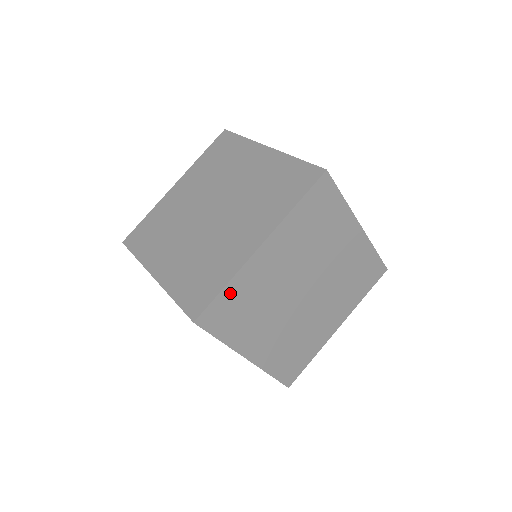
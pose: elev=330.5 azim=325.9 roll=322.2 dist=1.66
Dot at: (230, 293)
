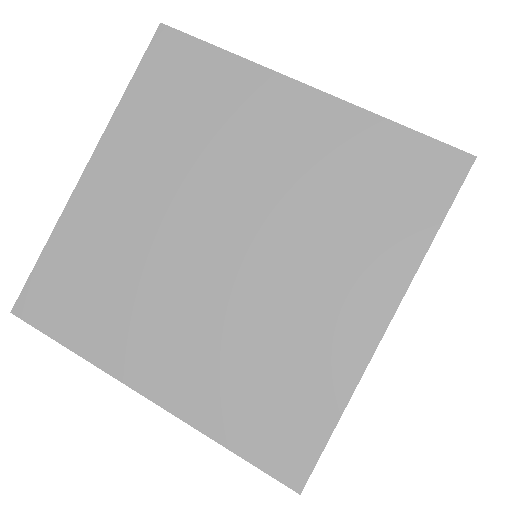
Dot at: occluded
